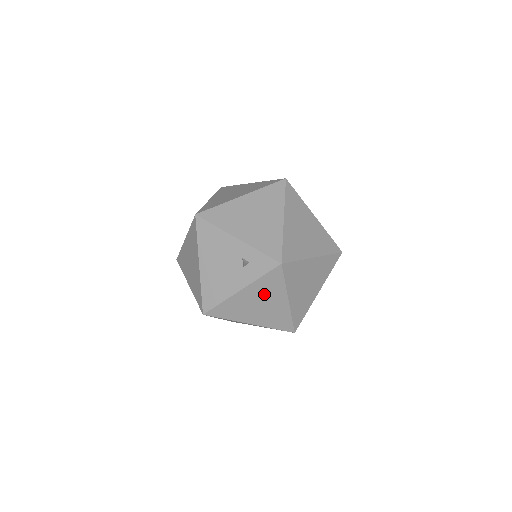
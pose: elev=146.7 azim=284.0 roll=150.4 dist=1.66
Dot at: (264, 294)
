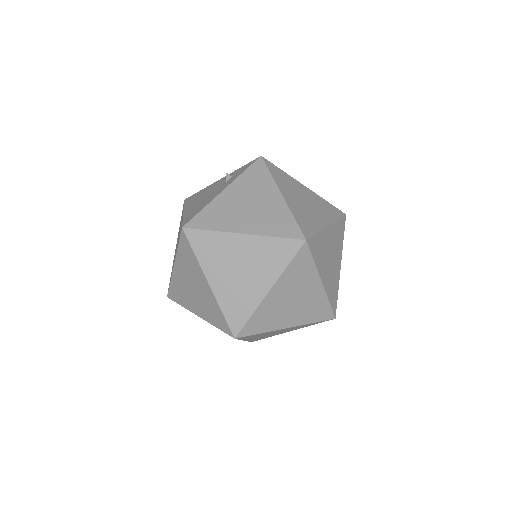
Dot at: (251, 191)
